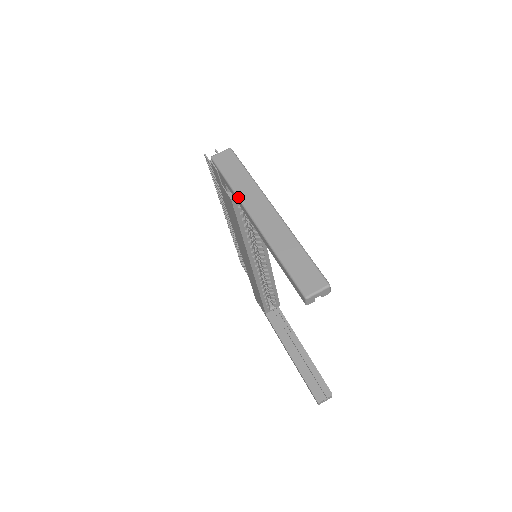
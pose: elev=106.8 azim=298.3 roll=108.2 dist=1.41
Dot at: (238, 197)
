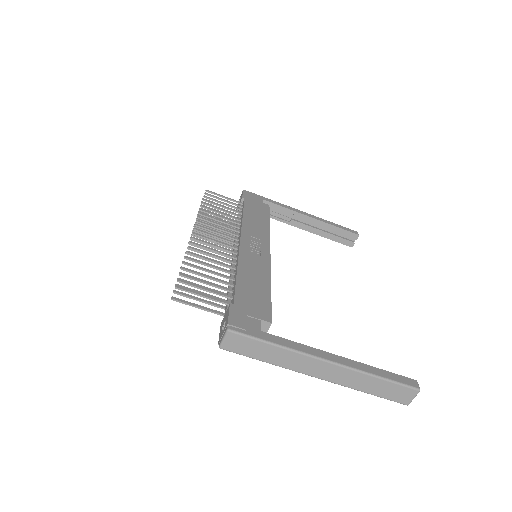
Dot at: occluded
